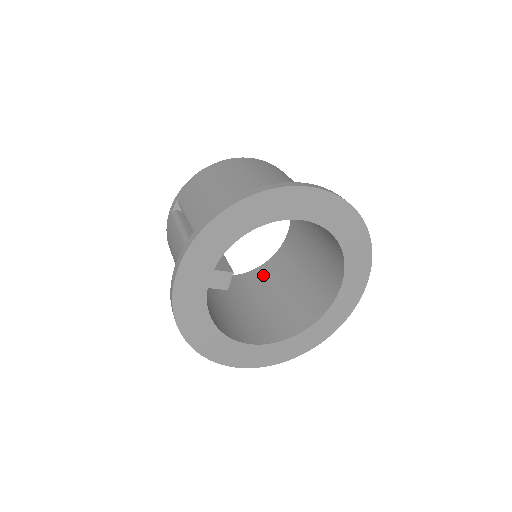
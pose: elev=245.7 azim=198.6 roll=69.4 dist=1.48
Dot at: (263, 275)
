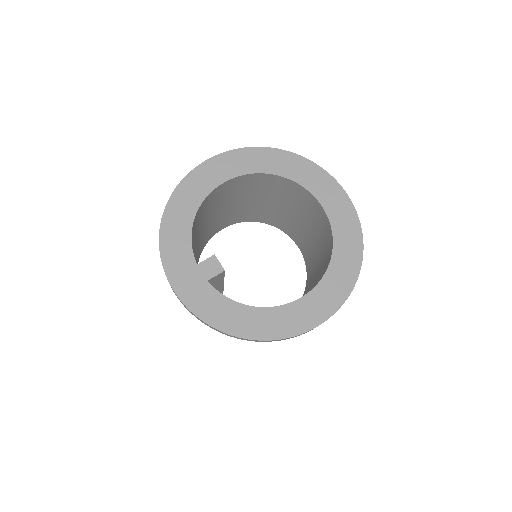
Dot at: (308, 284)
